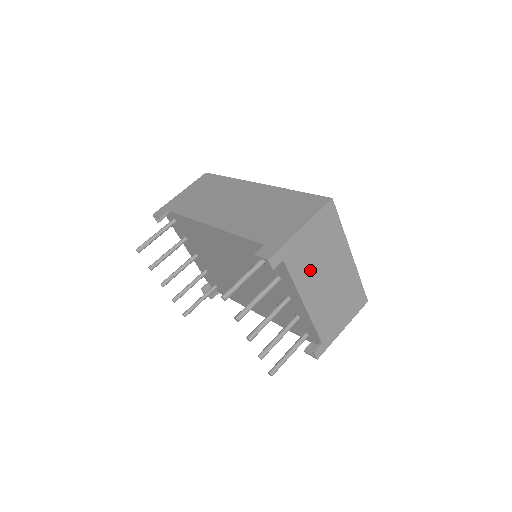
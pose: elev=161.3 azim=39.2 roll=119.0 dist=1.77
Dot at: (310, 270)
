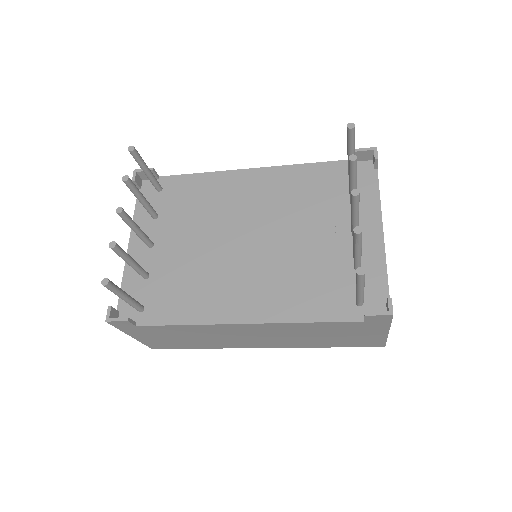
Dot at: occluded
